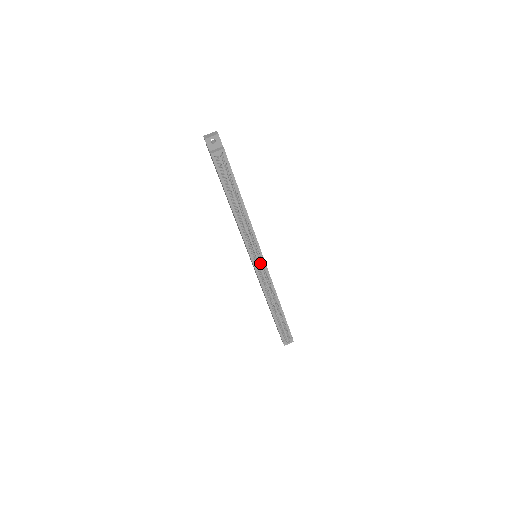
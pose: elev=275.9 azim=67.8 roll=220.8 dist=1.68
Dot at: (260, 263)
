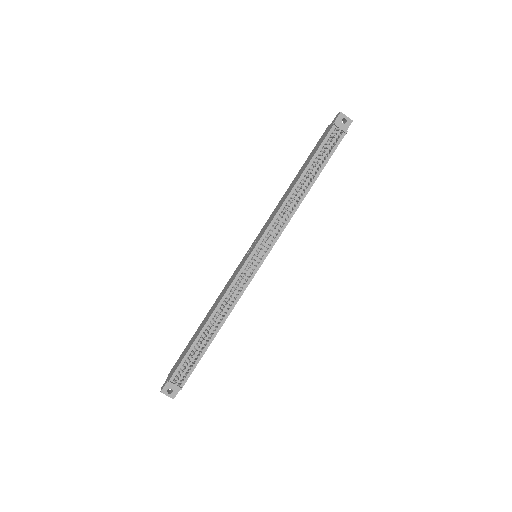
Dot at: (256, 261)
